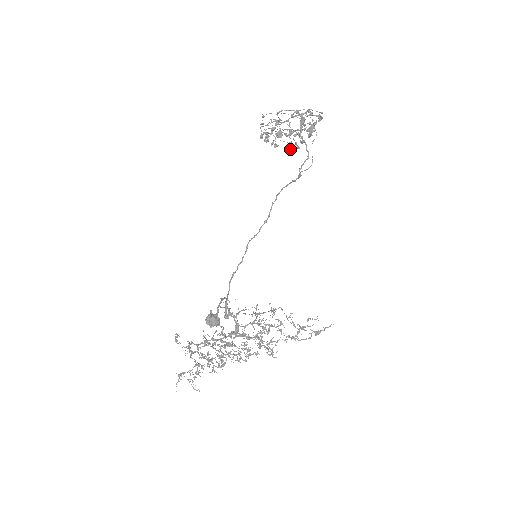
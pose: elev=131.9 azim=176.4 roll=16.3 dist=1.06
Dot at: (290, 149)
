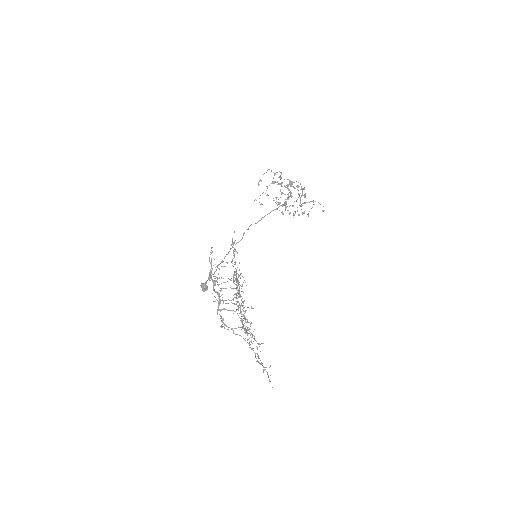
Dot at: occluded
